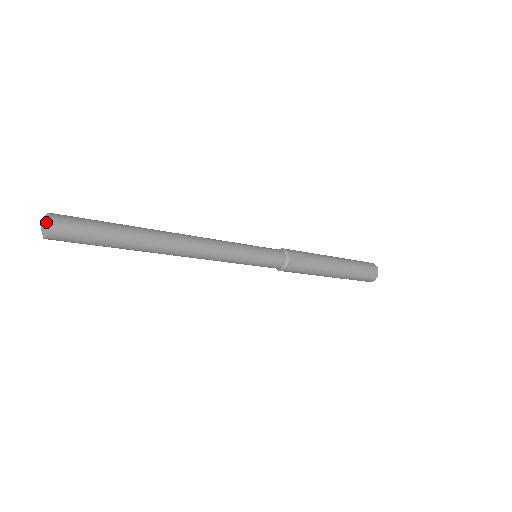
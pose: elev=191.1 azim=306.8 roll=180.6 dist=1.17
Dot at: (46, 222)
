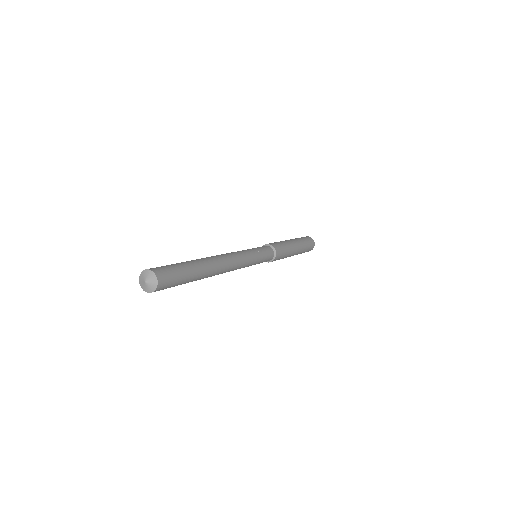
Dot at: (154, 283)
